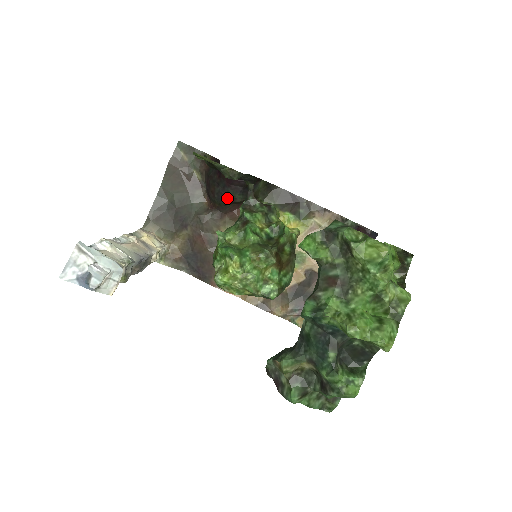
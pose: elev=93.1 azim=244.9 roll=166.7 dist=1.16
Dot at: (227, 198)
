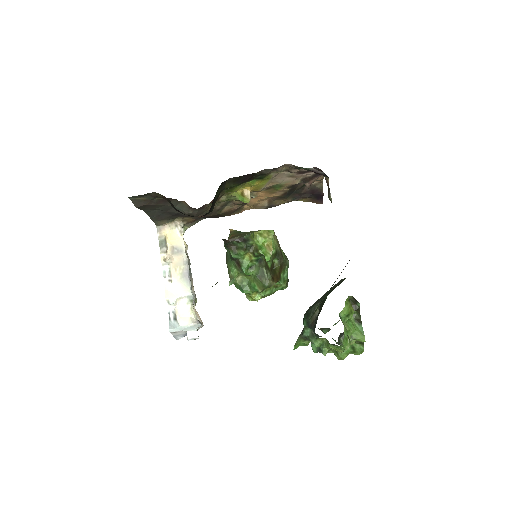
Dot at: occluded
